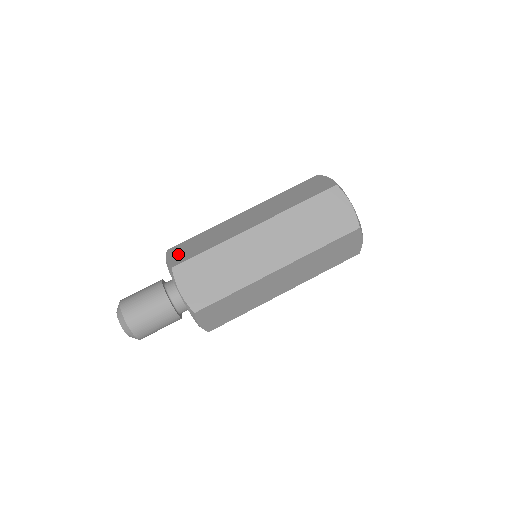
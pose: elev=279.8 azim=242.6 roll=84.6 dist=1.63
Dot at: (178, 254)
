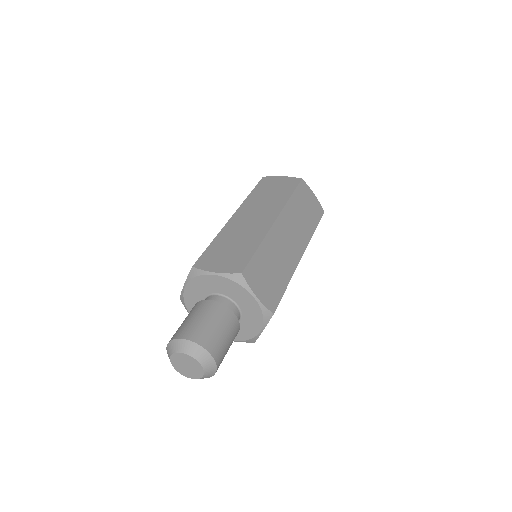
Dot at: (222, 263)
